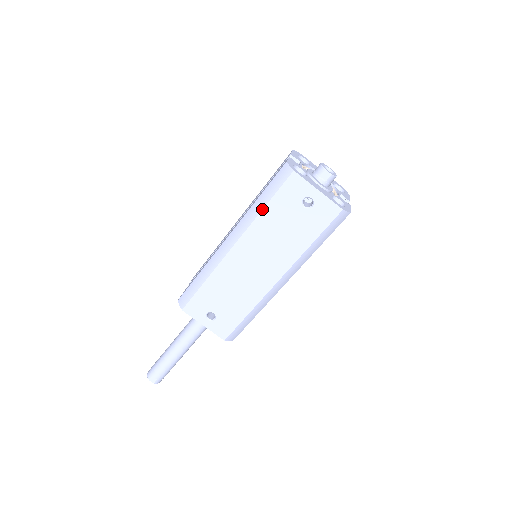
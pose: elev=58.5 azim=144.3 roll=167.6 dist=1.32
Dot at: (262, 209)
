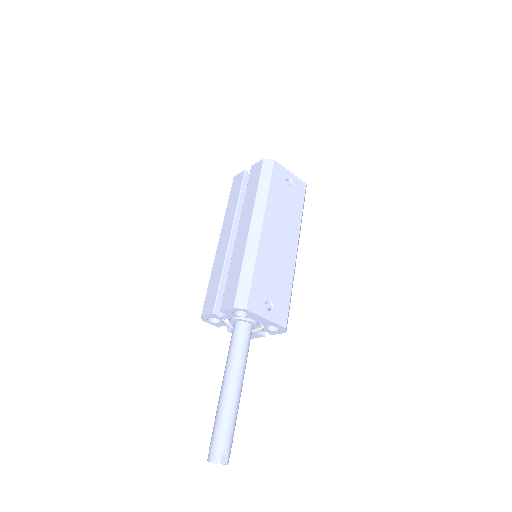
Dot at: (268, 191)
